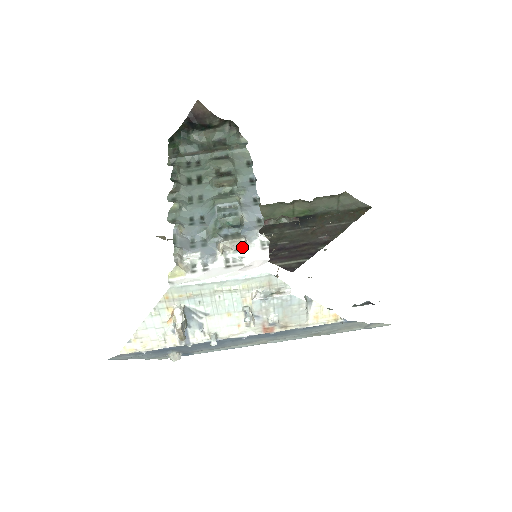
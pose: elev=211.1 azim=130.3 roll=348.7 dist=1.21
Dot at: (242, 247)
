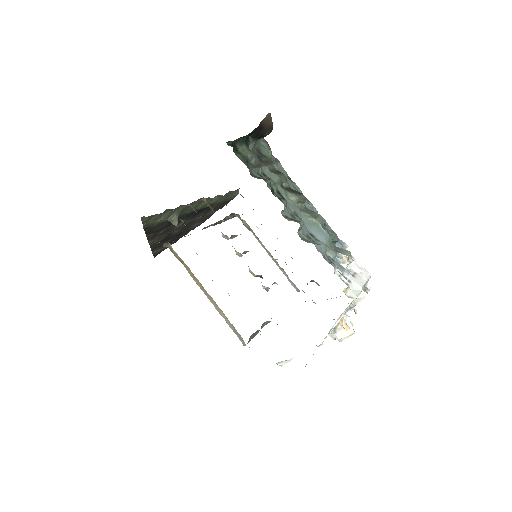
Dot at: occluded
